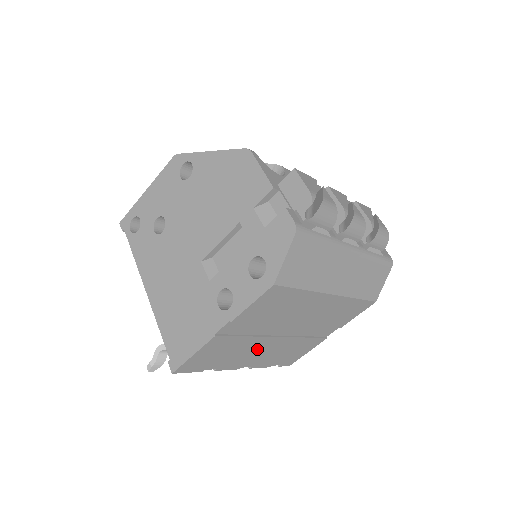
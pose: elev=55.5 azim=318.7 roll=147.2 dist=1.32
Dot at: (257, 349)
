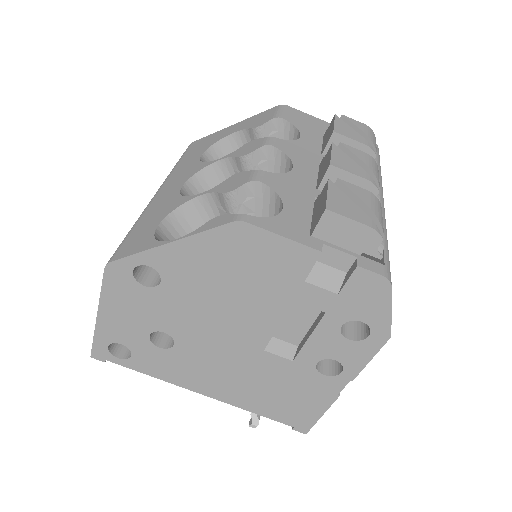
Dot at: occluded
